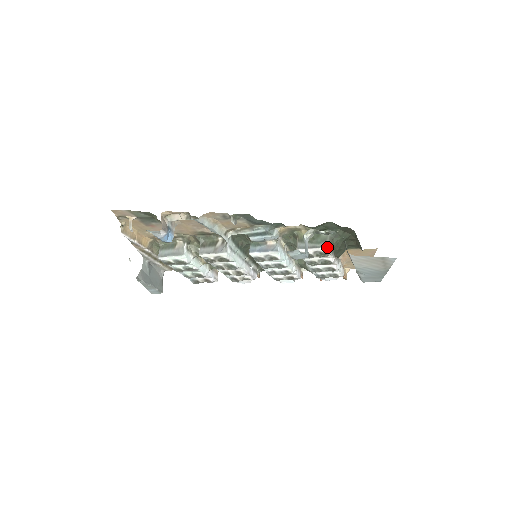
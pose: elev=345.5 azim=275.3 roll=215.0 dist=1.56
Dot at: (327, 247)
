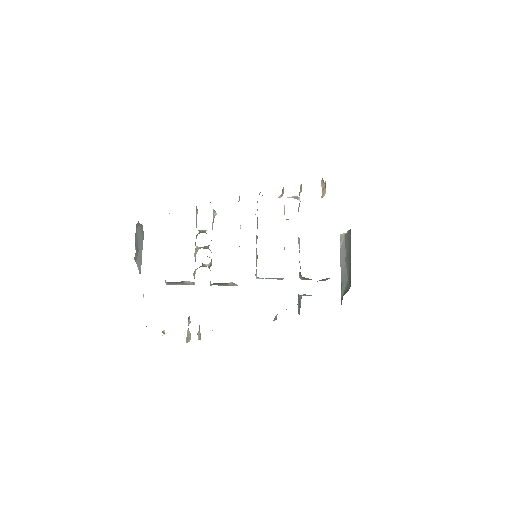
Dot at: (325, 280)
